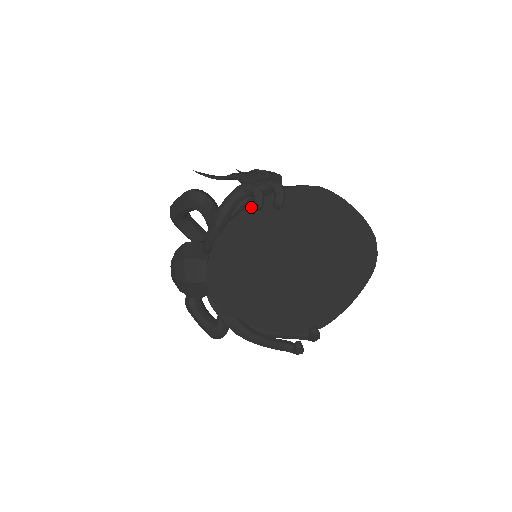
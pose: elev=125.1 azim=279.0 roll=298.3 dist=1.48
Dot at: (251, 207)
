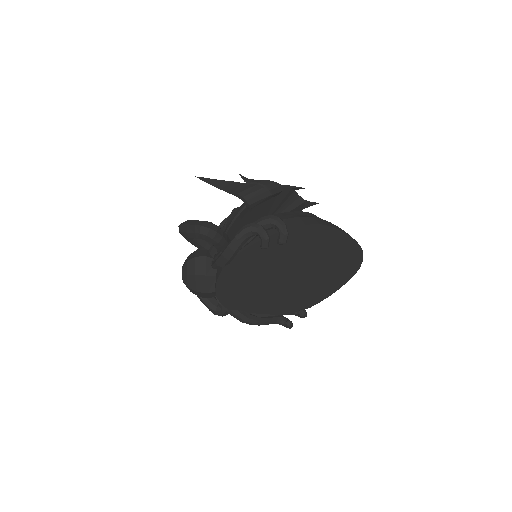
Dot at: (257, 243)
